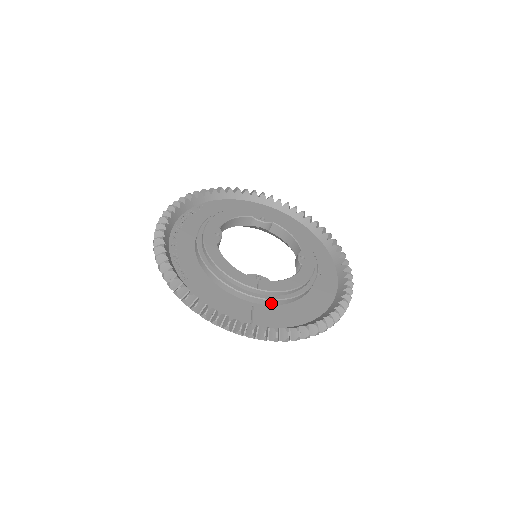
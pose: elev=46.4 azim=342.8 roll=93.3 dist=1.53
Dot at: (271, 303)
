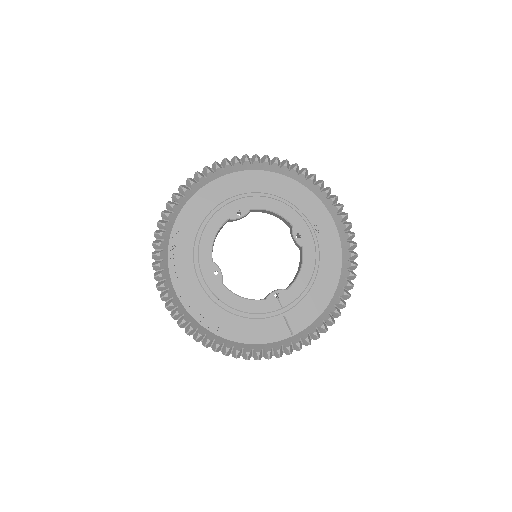
Dot at: (296, 304)
